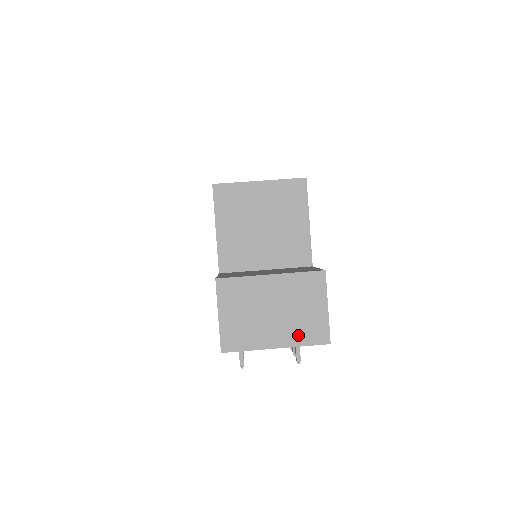
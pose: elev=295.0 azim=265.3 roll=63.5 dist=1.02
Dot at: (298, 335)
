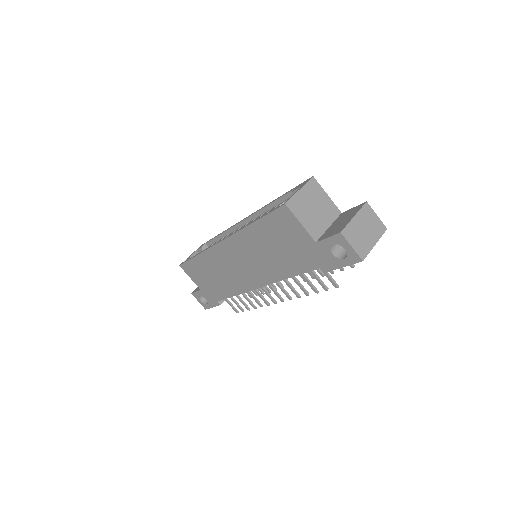
Dot at: (377, 234)
